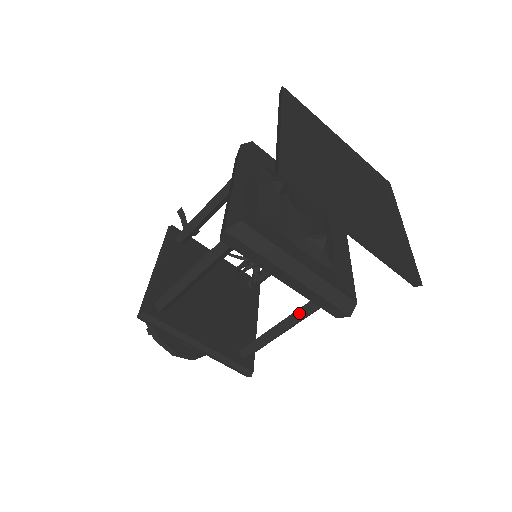
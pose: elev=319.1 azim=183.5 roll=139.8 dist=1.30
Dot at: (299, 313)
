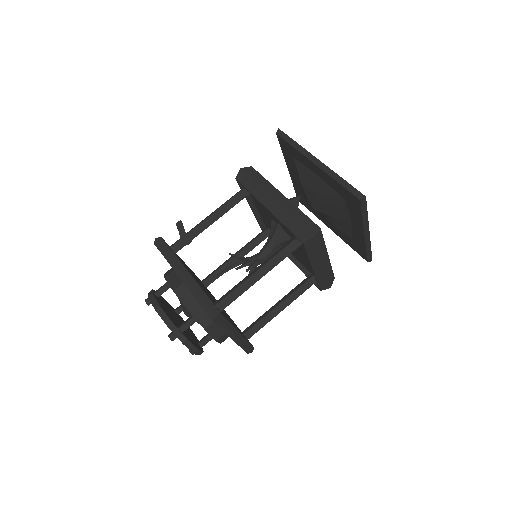
Dot at: (296, 293)
